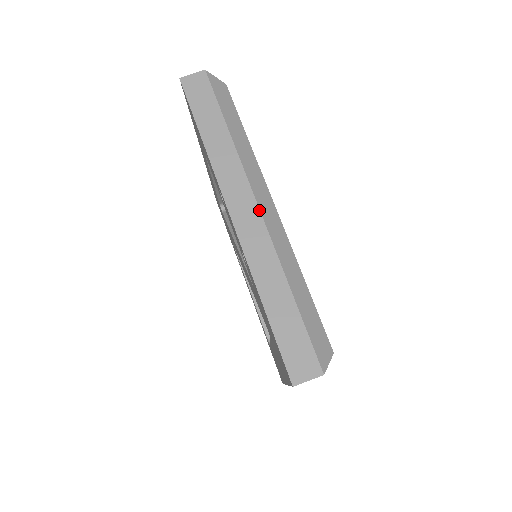
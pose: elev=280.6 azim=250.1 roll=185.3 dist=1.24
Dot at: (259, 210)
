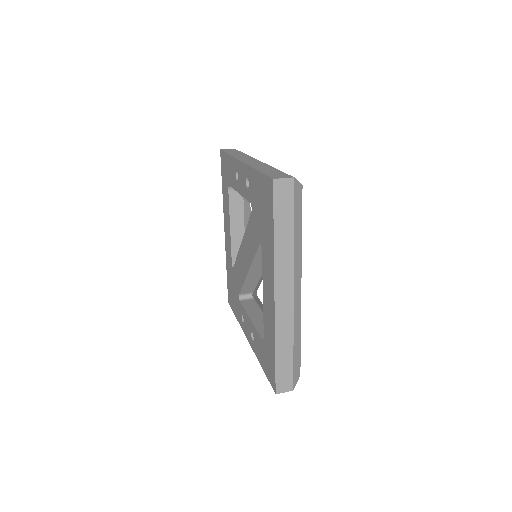
Dot at: (258, 160)
